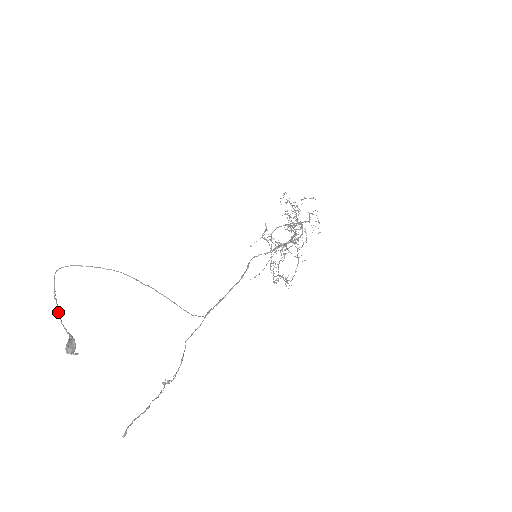
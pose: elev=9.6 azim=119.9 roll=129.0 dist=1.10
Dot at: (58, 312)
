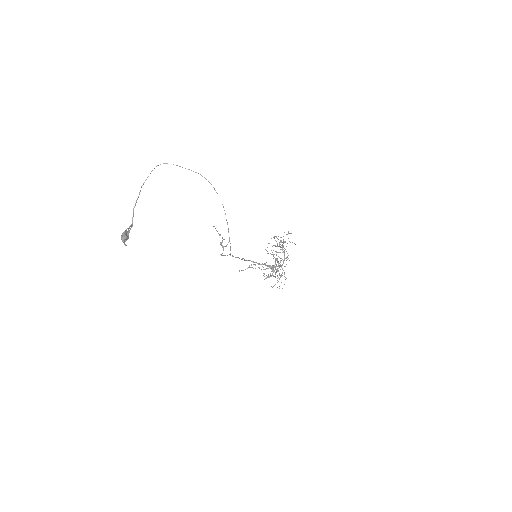
Dot at: (137, 199)
